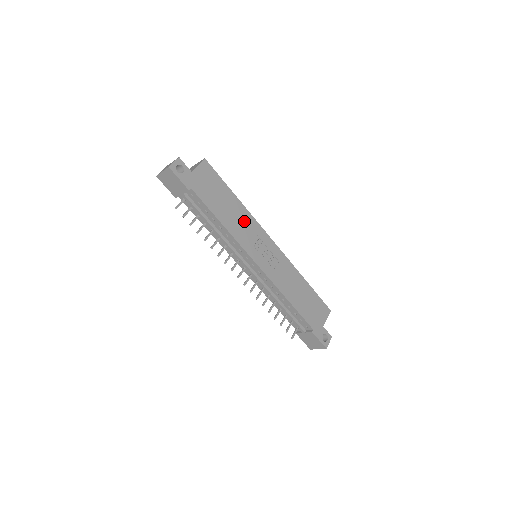
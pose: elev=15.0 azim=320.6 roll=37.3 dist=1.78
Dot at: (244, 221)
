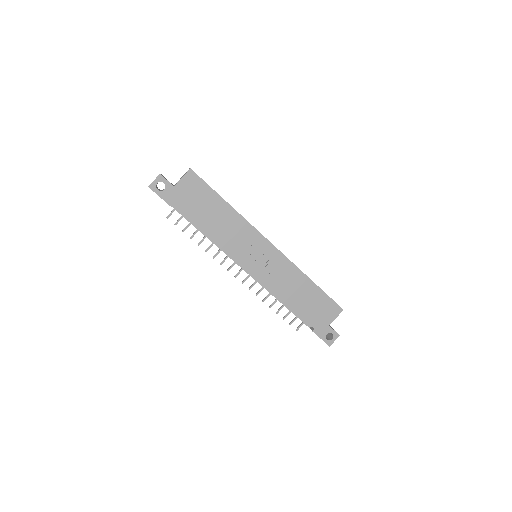
Dot at: (236, 228)
